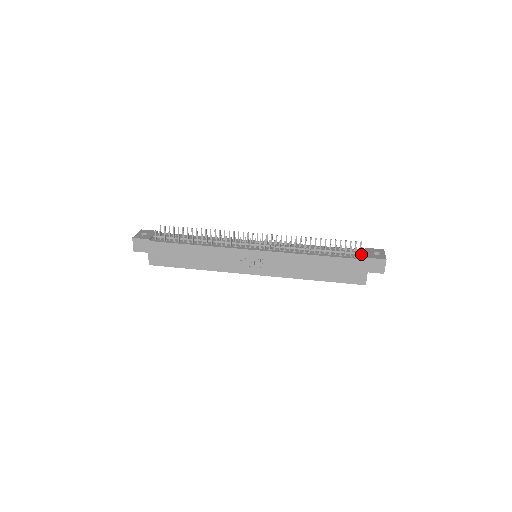
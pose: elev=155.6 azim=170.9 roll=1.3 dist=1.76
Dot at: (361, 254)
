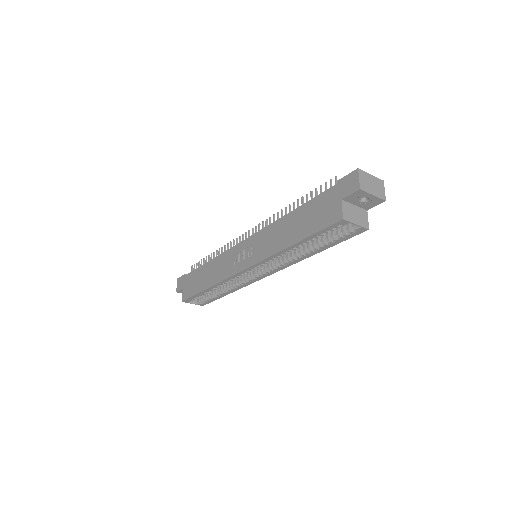
Dot at: occluded
